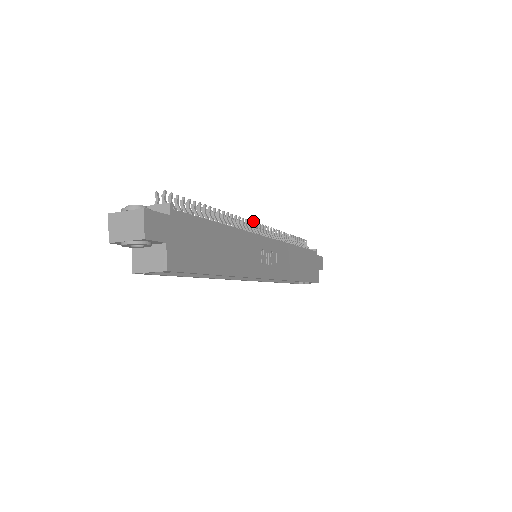
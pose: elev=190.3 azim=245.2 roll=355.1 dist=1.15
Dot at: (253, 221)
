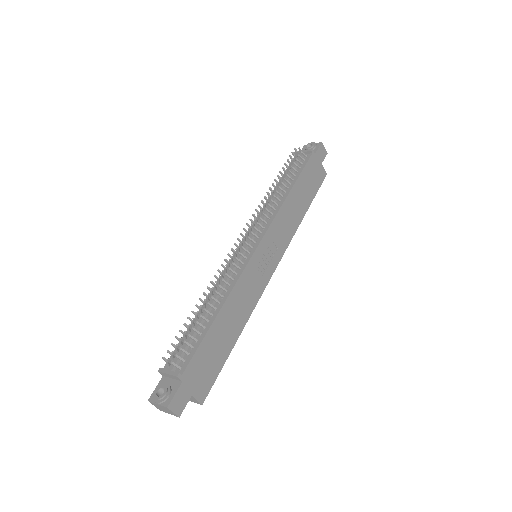
Dot at: (239, 244)
